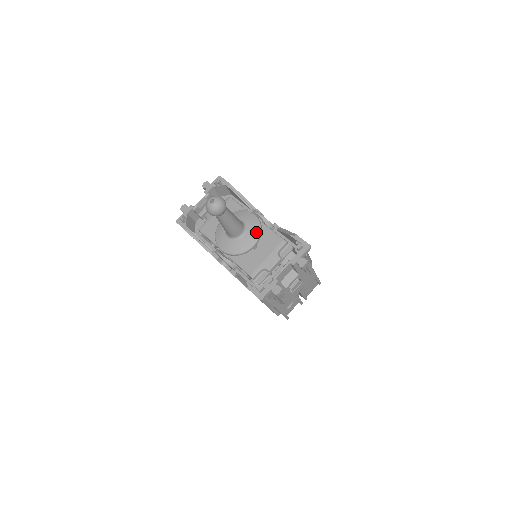
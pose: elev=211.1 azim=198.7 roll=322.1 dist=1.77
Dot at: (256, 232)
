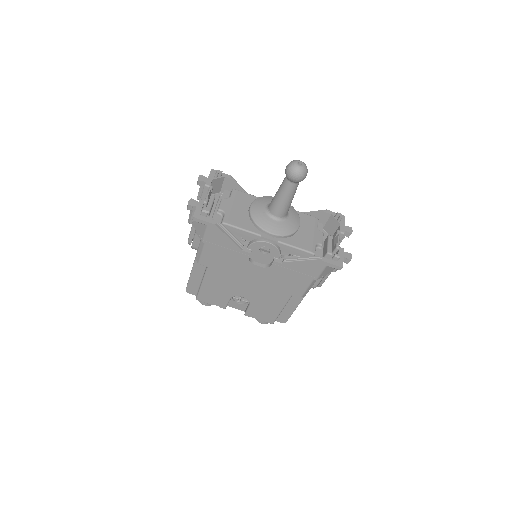
Dot at: (295, 212)
